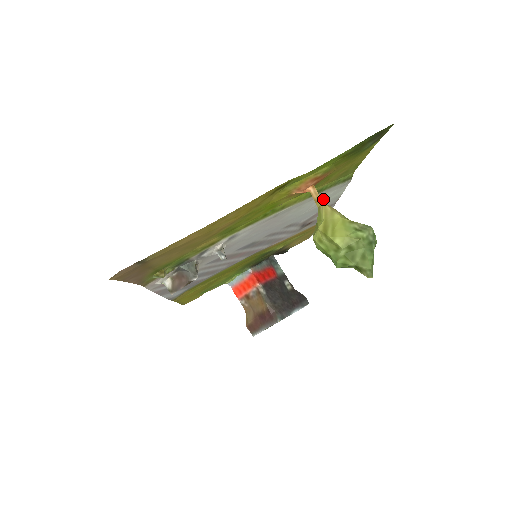
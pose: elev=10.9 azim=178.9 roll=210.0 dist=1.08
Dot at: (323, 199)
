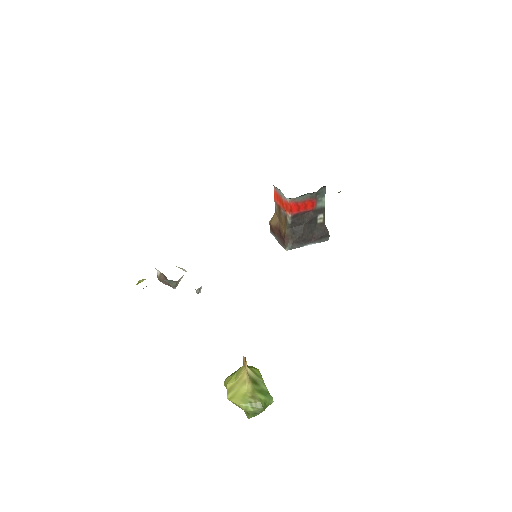
Dot at: occluded
